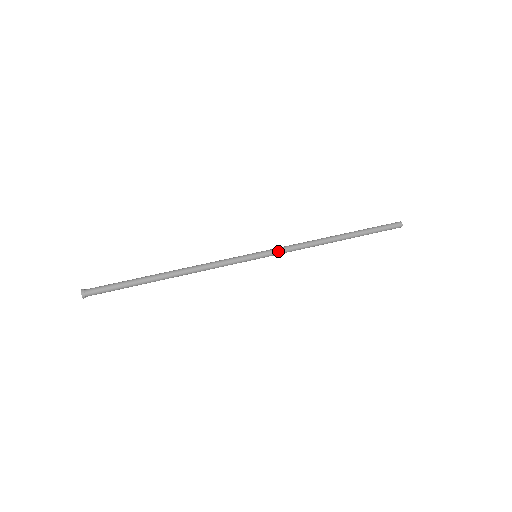
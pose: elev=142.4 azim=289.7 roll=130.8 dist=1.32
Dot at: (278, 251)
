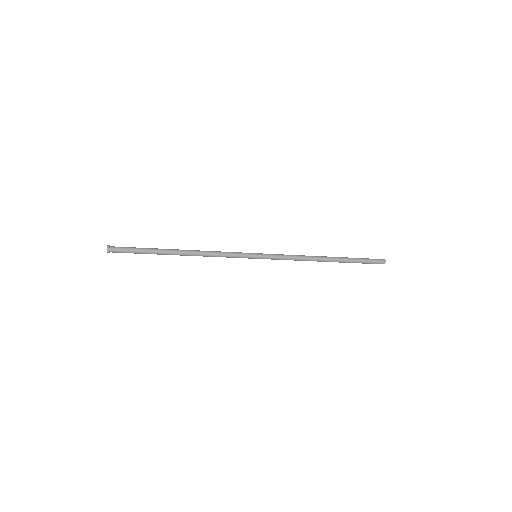
Dot at: (274, 254)
